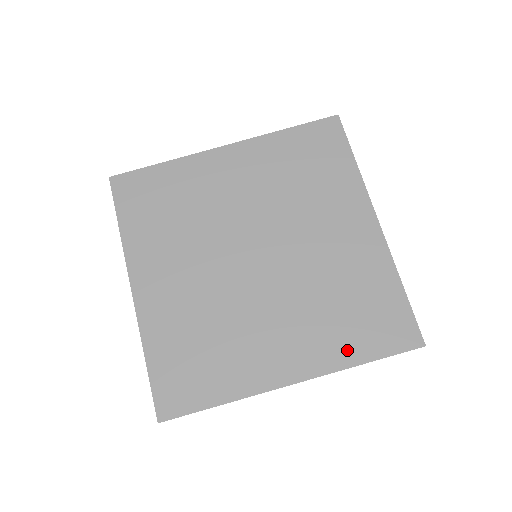
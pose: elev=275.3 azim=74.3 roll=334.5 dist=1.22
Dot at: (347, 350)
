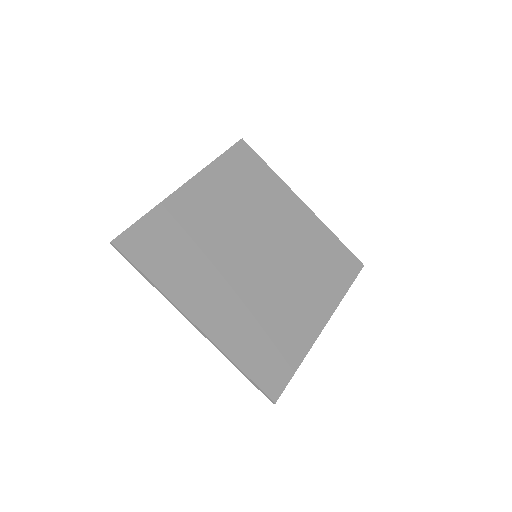
Dot at: (336, 288)
